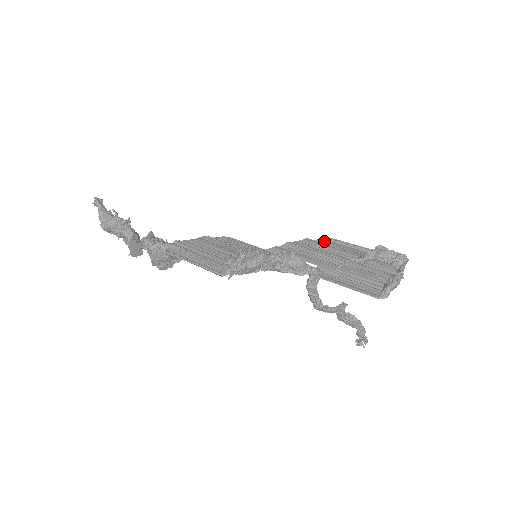
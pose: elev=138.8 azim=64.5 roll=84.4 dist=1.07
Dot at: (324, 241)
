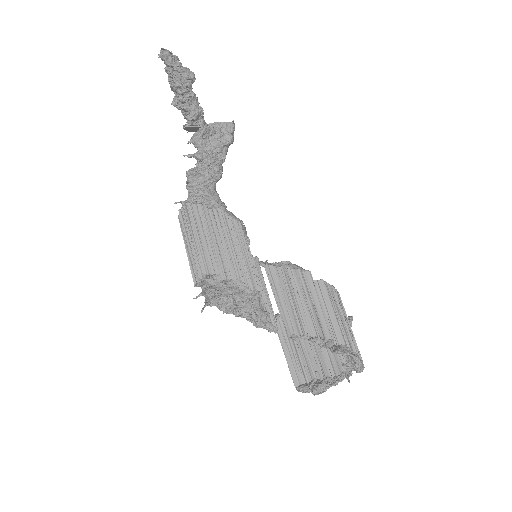
Dot at: (321, 288)
